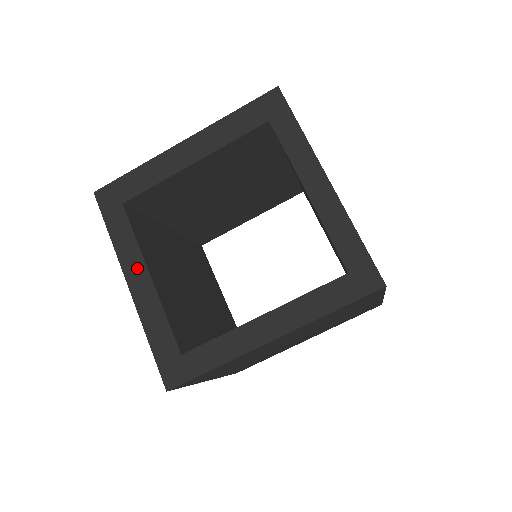
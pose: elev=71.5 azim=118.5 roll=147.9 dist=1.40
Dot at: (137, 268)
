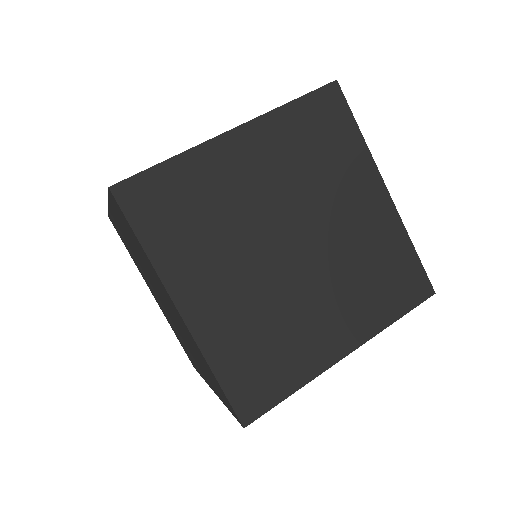
Dot at: occluded
